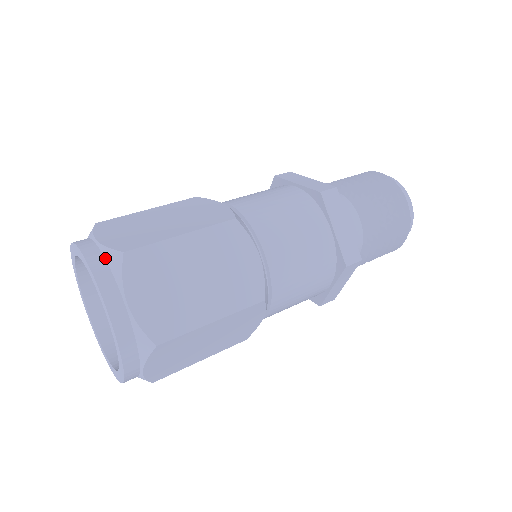
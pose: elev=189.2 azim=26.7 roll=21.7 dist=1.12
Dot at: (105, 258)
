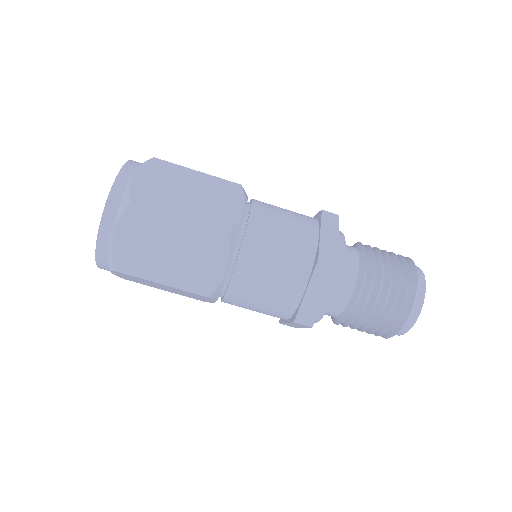
Dot at: occluded
